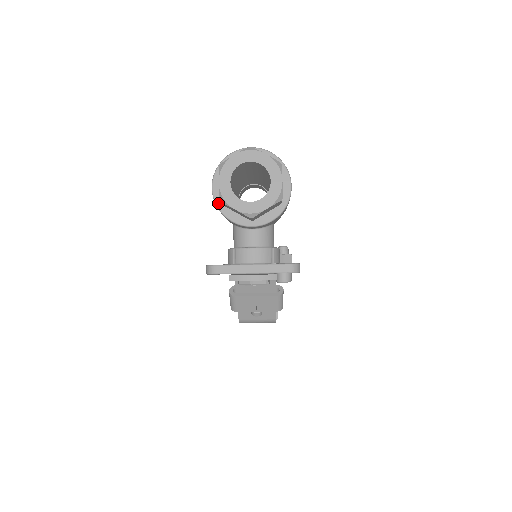
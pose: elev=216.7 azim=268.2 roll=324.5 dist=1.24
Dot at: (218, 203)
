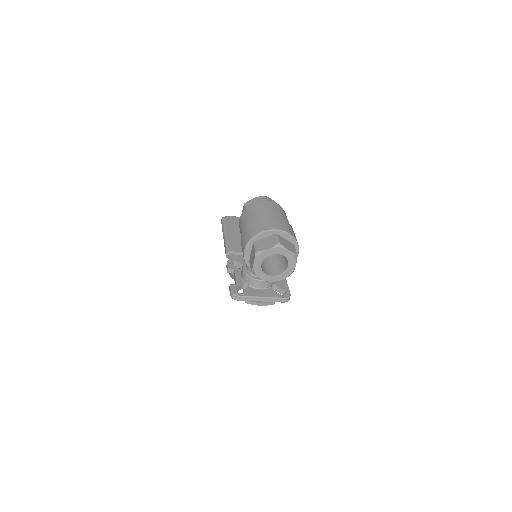
Dot at: (247, 261)
